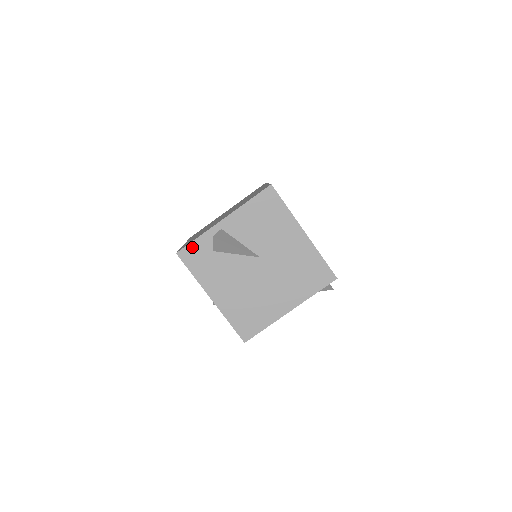
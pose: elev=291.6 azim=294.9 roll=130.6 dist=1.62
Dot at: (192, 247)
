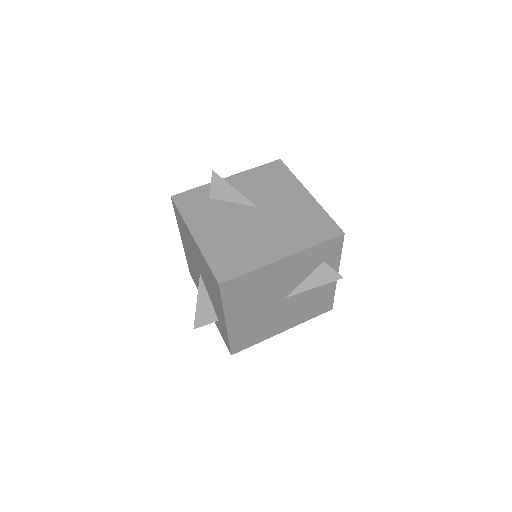
Dot at: (189, 193)
